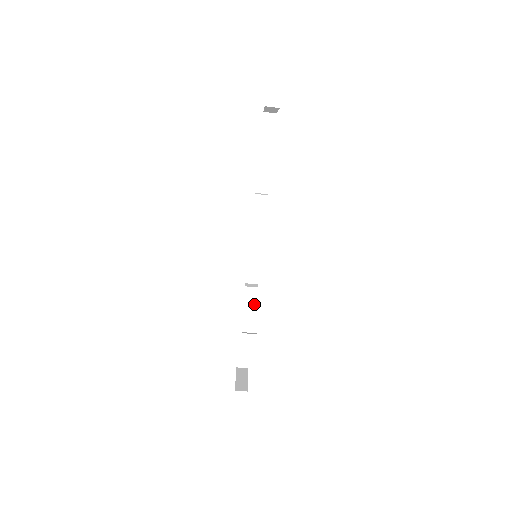
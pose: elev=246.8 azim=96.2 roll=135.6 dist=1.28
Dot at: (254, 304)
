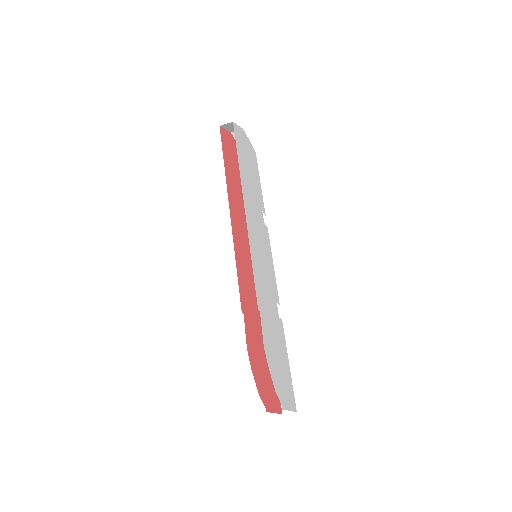
Dot at: (282, 328)
